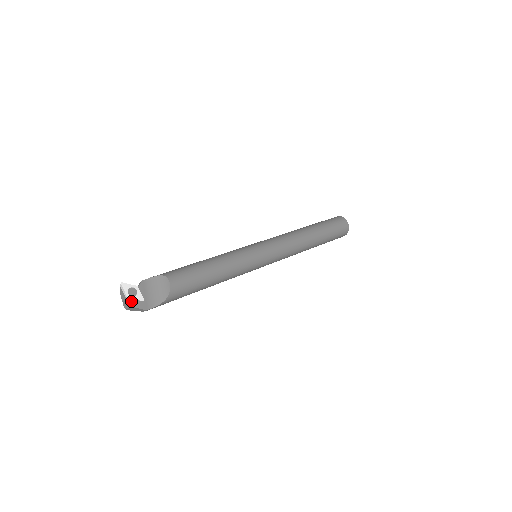
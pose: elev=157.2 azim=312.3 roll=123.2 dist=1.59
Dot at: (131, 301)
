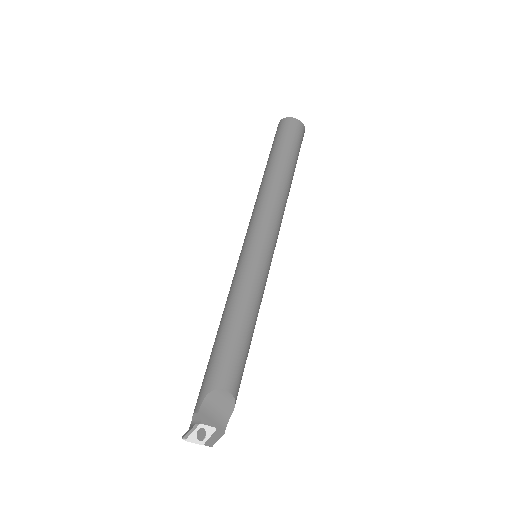
Dot at: (207, 443)
